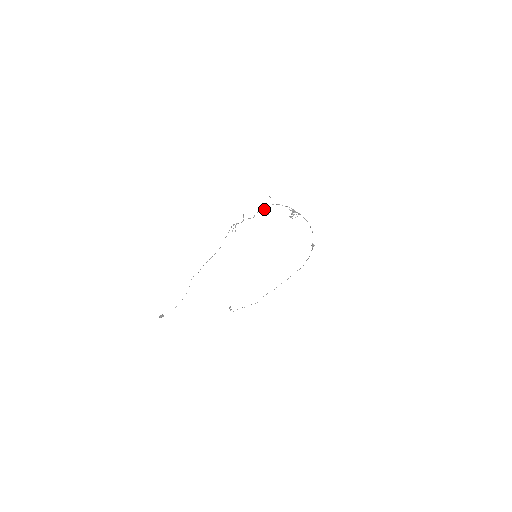
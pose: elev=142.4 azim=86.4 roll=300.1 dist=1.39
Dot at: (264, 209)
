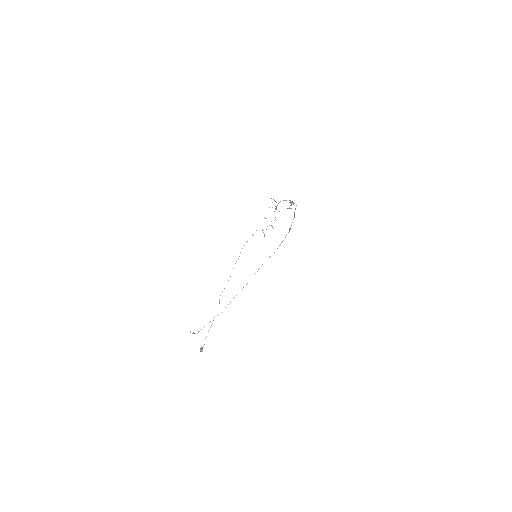
Dot at: (276, 208)
